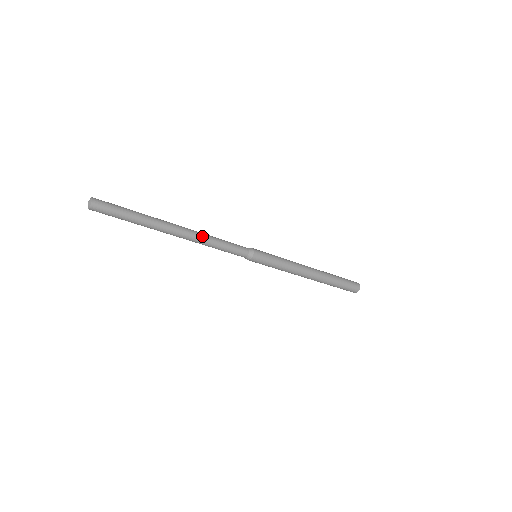
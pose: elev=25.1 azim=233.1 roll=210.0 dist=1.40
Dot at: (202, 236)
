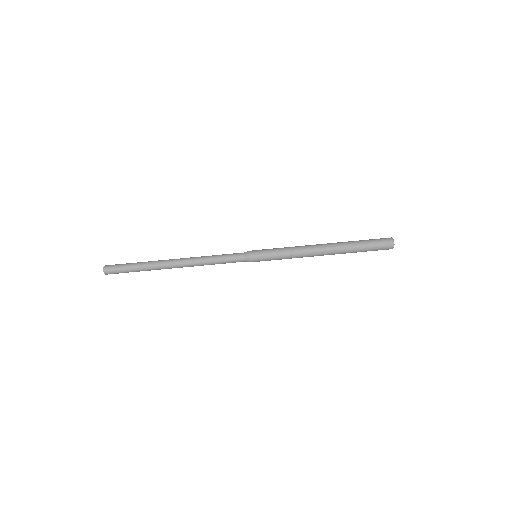
Dot at: occluded
